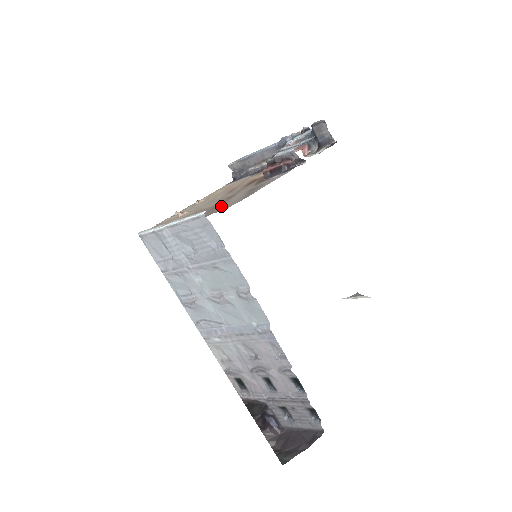
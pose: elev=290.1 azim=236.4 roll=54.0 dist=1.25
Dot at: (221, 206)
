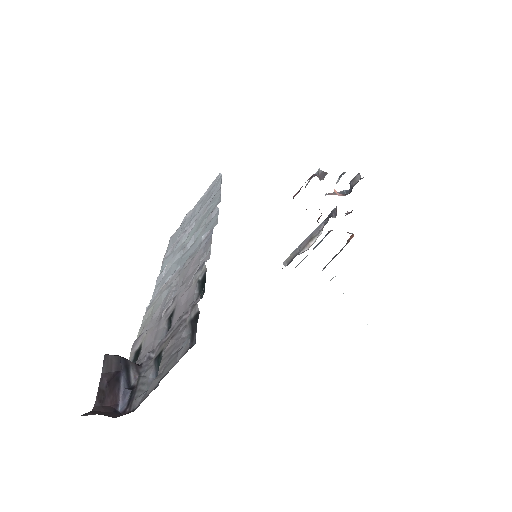
Dot at: occluded
